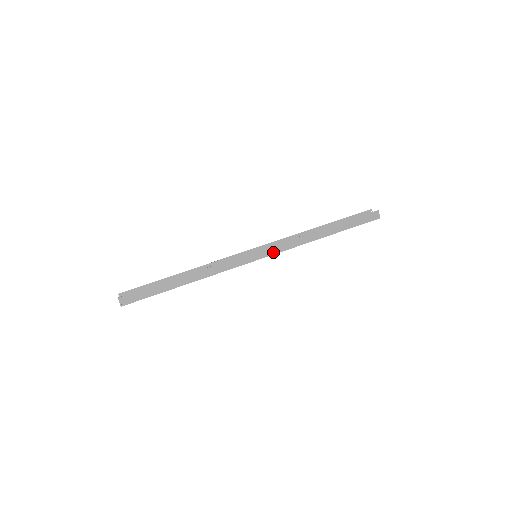
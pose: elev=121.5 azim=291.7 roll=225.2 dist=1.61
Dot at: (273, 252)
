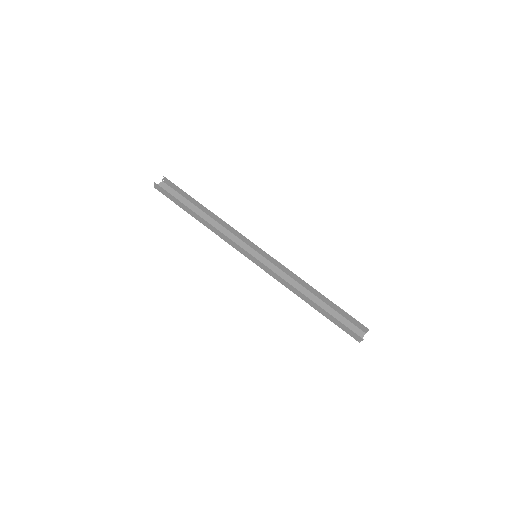
Dot at: (265, 269)
